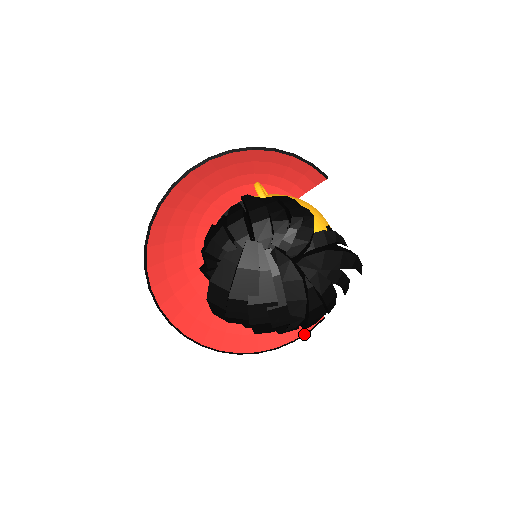
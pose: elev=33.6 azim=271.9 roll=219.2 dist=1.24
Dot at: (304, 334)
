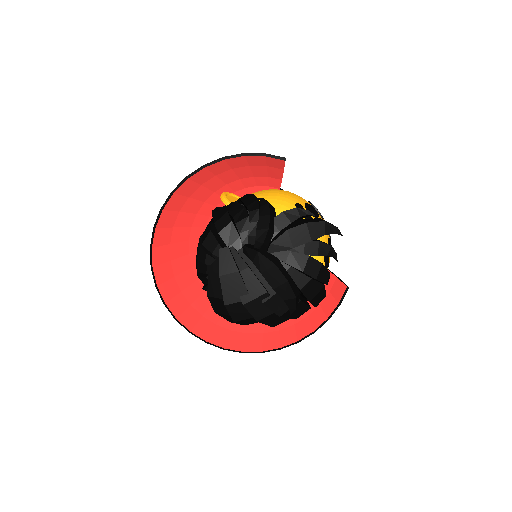
Dot at: (335, 309)
